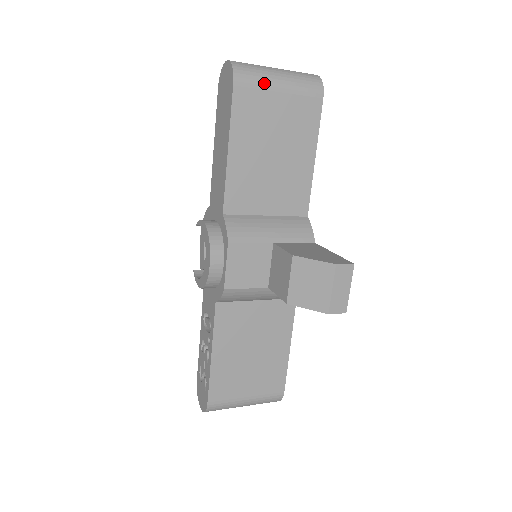
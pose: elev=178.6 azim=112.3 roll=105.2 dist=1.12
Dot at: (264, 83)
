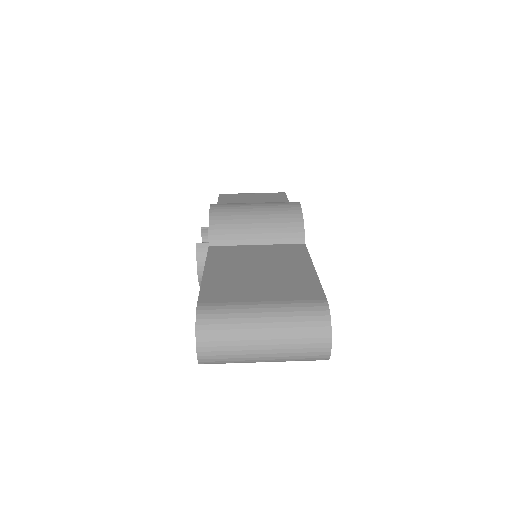
Dot at: occluded
